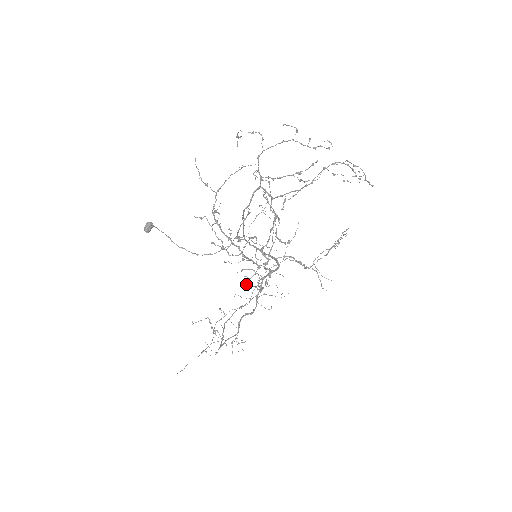
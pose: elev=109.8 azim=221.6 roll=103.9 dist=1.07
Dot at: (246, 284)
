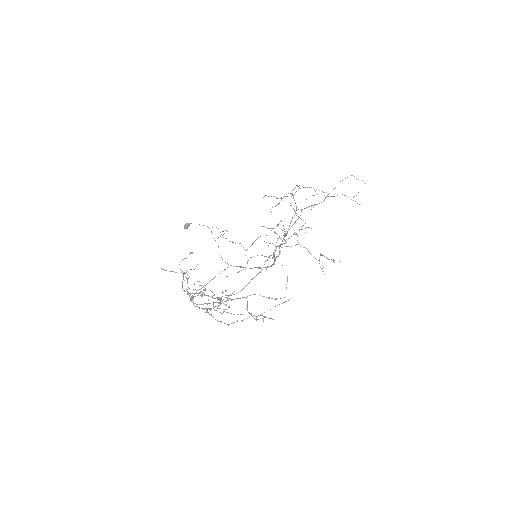
Dot at: occluded
